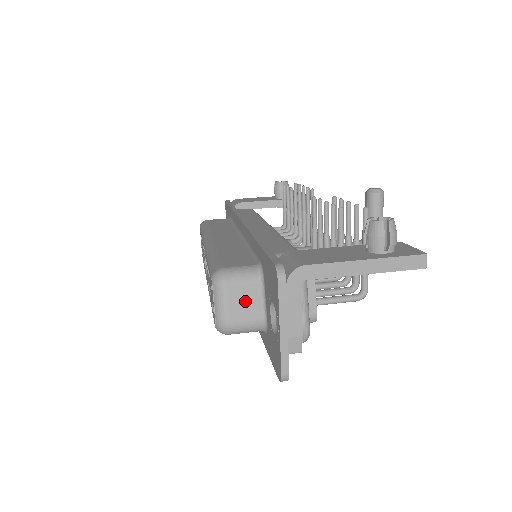
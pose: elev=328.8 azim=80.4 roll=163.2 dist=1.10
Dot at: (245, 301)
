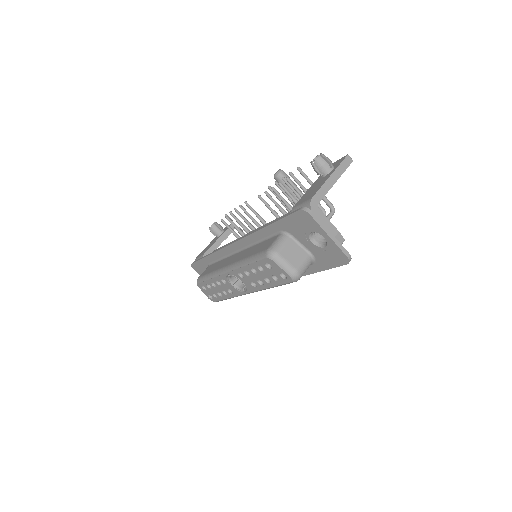
Dot at: (293, 253)
